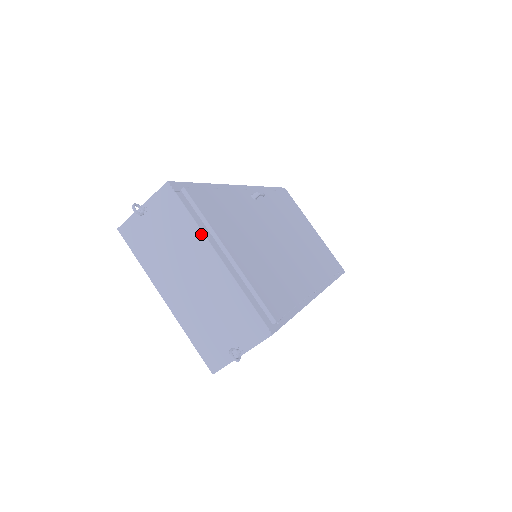
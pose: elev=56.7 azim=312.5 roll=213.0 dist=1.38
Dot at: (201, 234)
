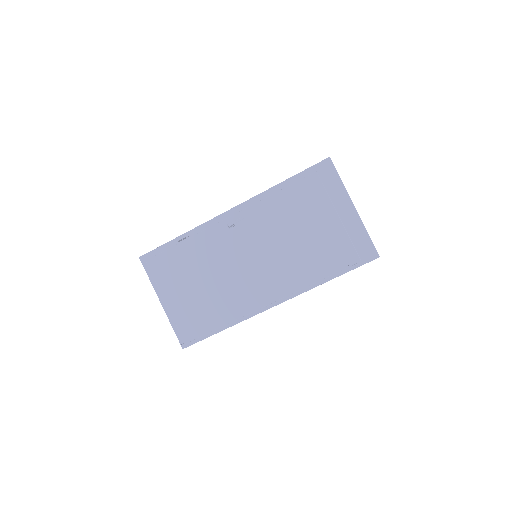
Dot at: (154, 289)
